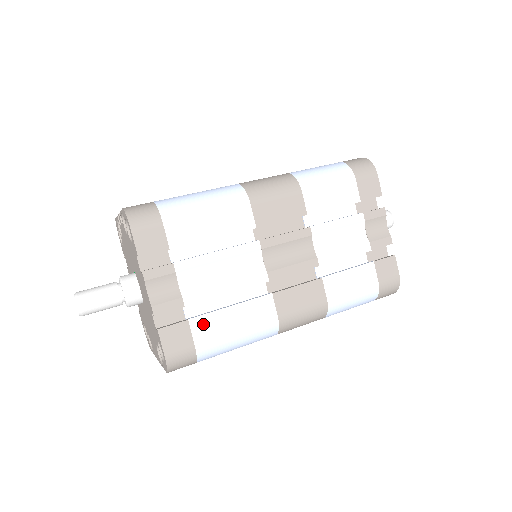
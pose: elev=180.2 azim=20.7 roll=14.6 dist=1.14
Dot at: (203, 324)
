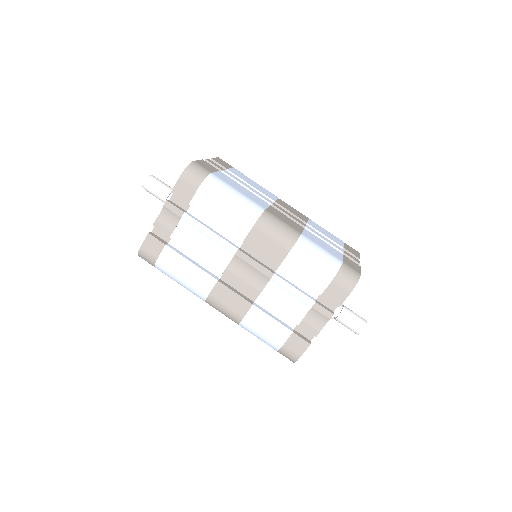
Dot at: (170, 254)
